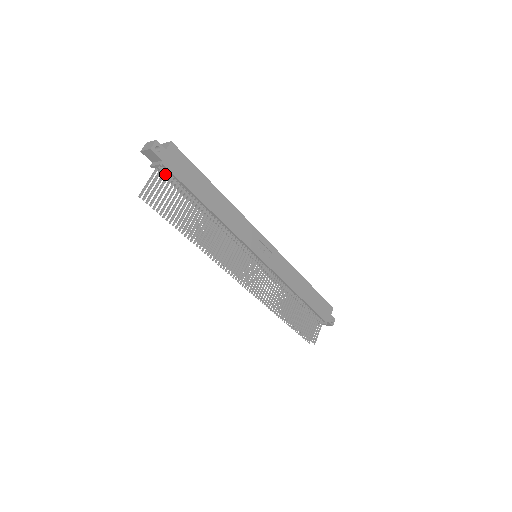
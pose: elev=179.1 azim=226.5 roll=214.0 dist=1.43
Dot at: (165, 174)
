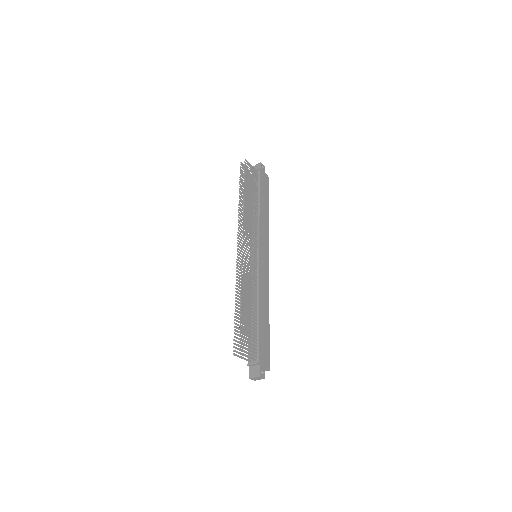
Dot at: (256, 175)
